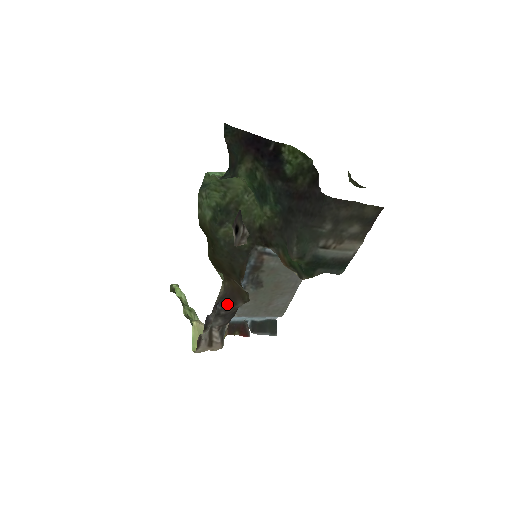
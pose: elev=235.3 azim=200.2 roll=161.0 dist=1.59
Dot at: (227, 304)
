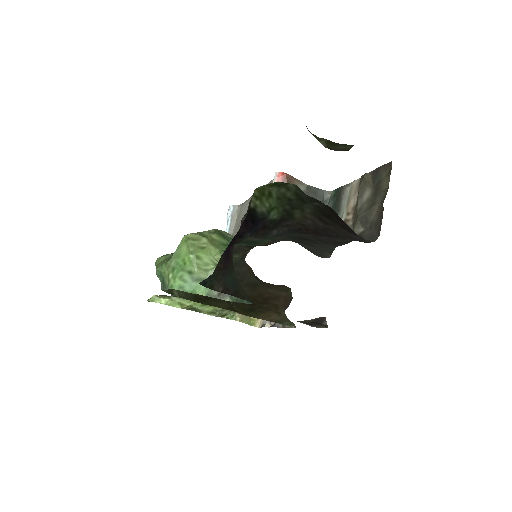
Dot at: occluded
